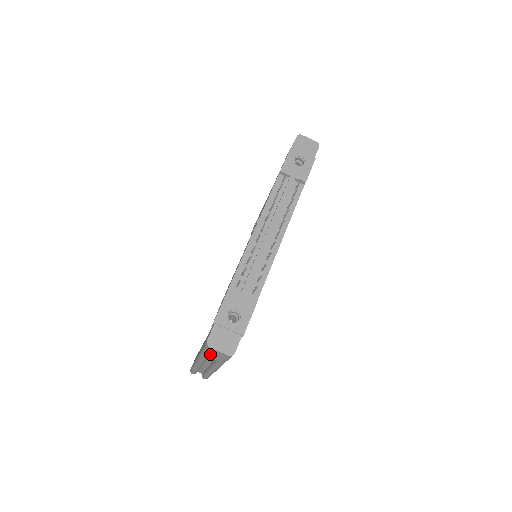
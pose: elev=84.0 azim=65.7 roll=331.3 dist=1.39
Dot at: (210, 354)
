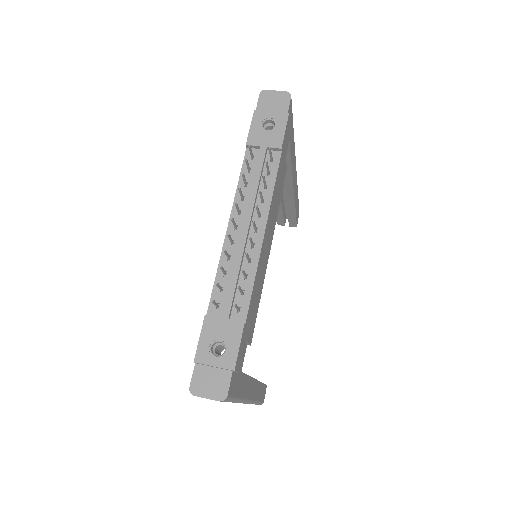
Dot at: occluded
